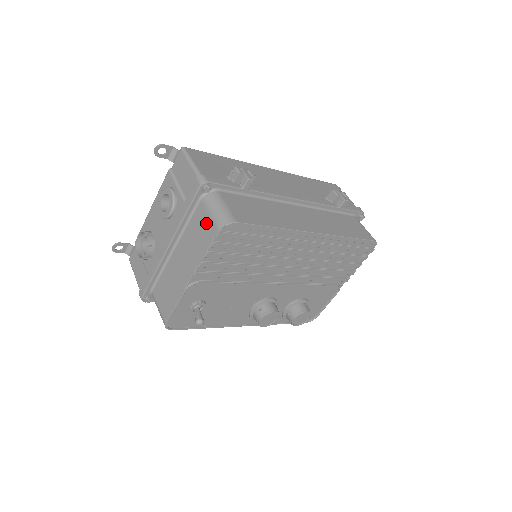
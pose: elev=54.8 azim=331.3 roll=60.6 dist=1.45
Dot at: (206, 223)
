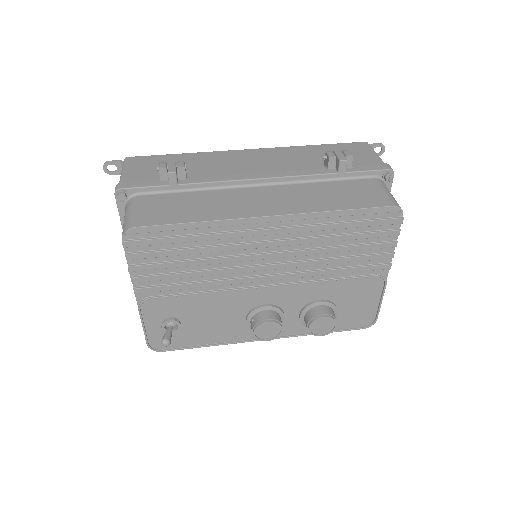
Dot at: occluded
